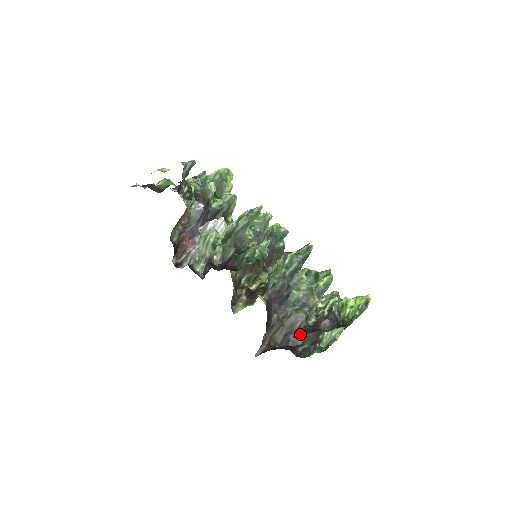
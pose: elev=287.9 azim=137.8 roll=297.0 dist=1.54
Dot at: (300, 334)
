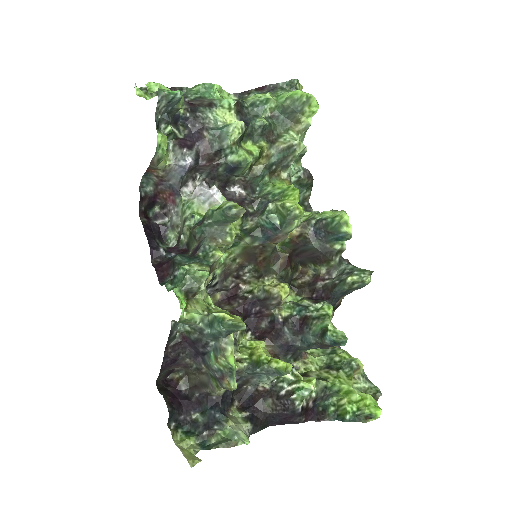
Dot at: (206, 401)
